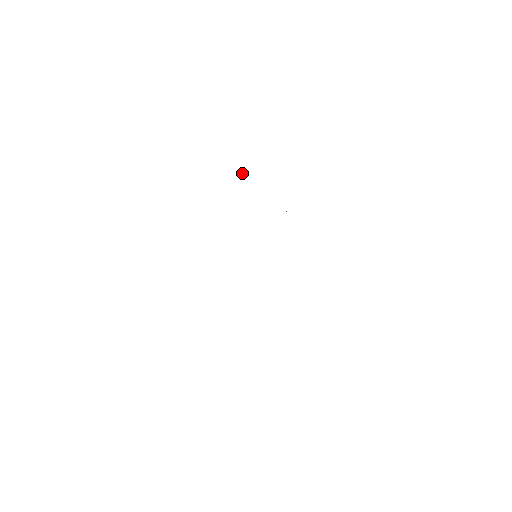
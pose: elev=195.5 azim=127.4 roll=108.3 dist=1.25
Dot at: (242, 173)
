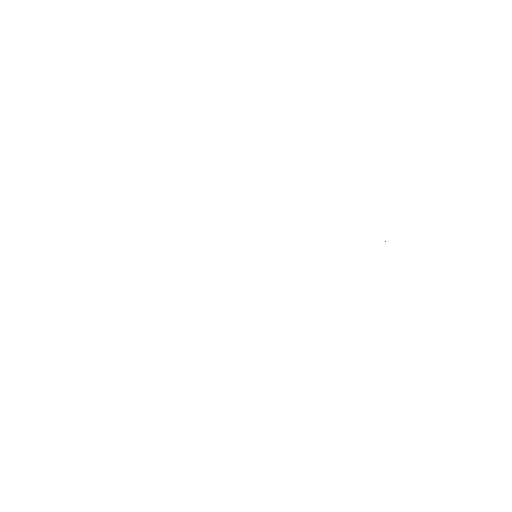
Dot at: occluded
